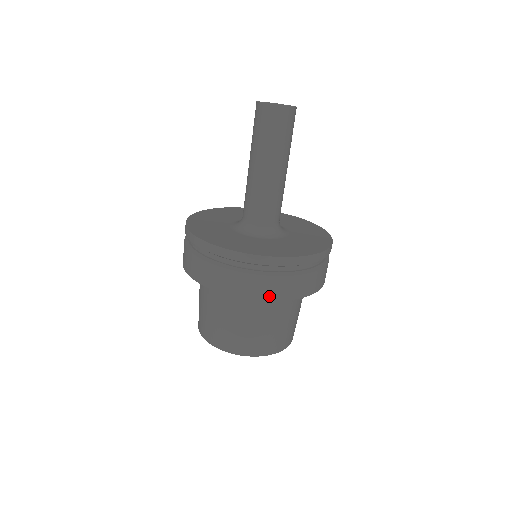
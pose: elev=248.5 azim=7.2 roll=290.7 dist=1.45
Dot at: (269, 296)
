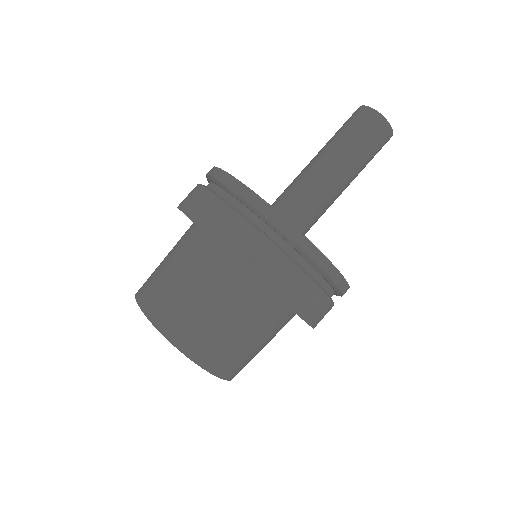
Dot at: (221, 237)
